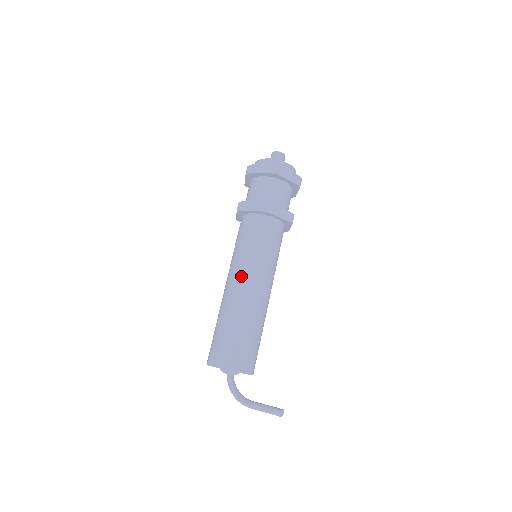
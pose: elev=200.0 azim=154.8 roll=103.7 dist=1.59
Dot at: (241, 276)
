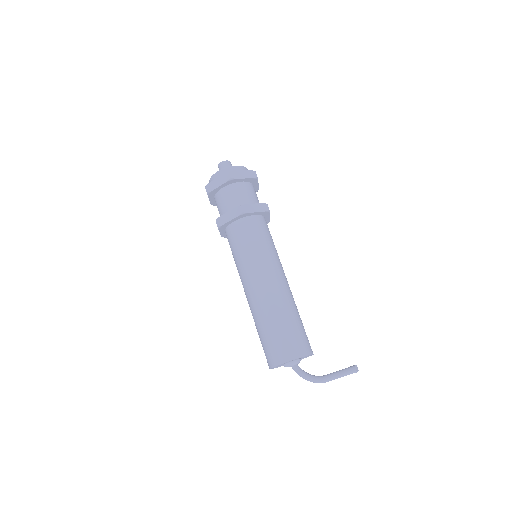
Dot at: (254, 278)
